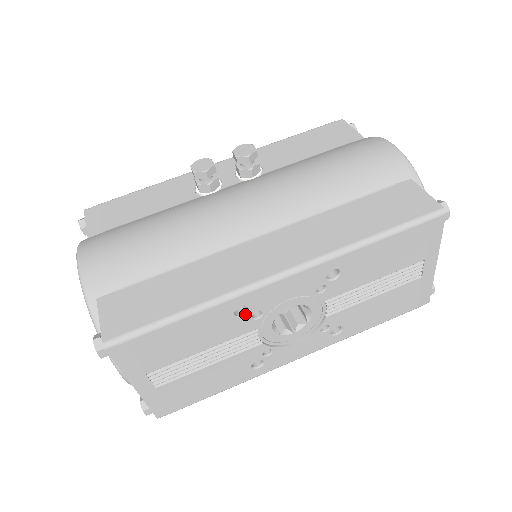
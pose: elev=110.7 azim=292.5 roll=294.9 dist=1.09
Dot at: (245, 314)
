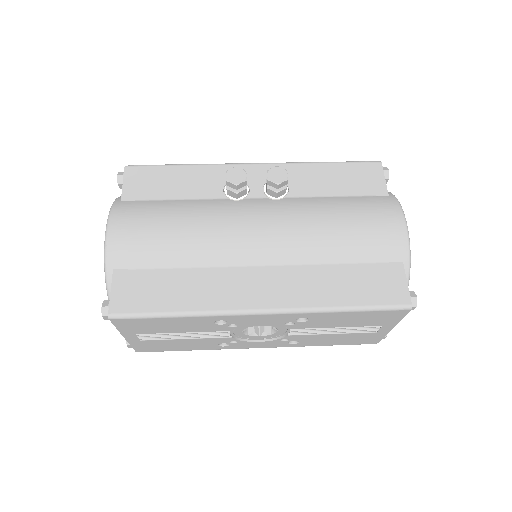
Dot at: (223, 323)
